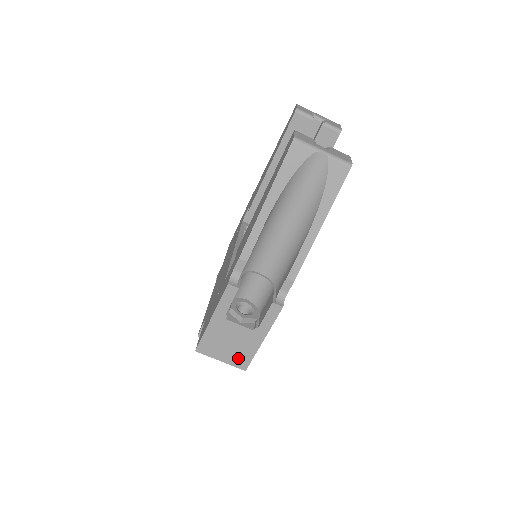
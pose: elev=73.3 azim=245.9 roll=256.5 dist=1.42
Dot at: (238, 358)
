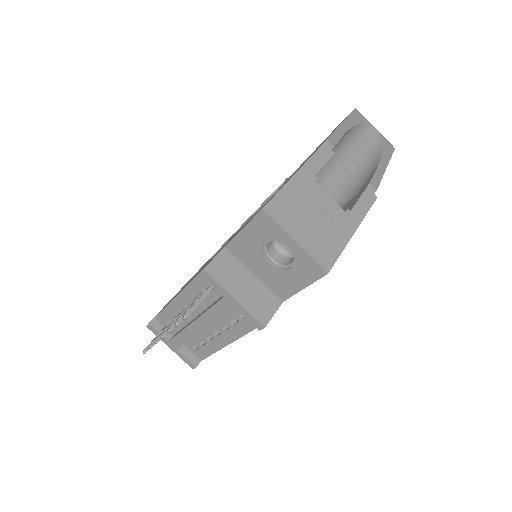
Dot at: (321, 246)
